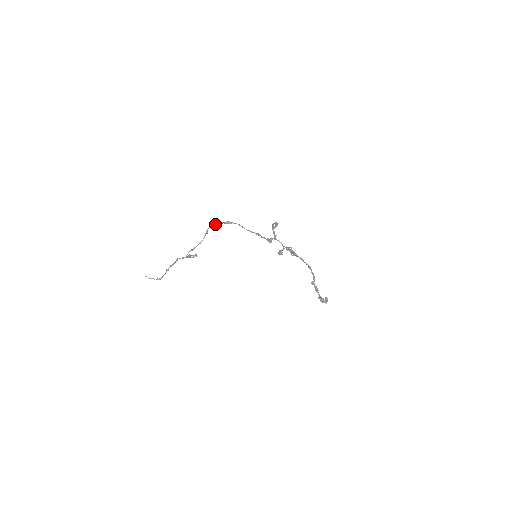
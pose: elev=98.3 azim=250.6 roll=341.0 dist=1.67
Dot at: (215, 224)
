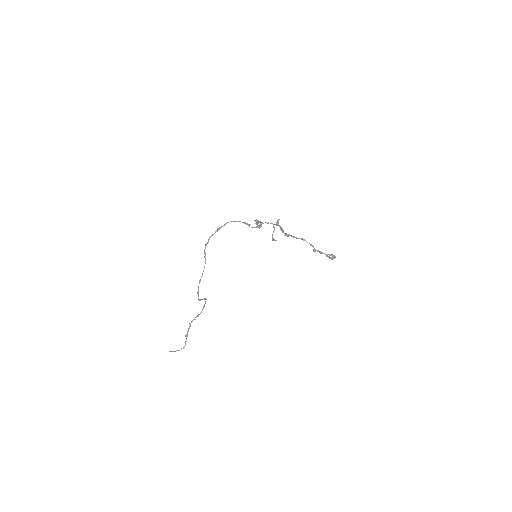
Dot at: (208, 240)
